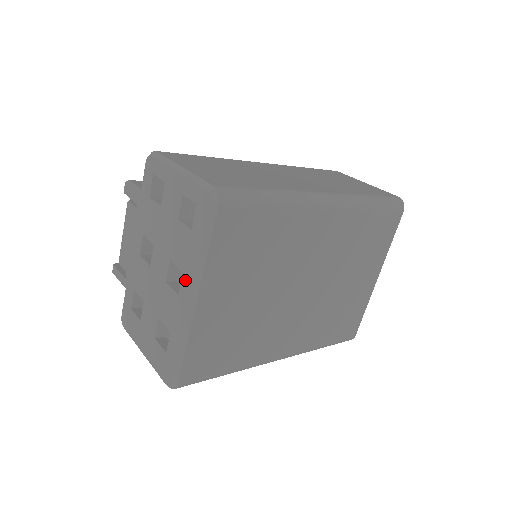
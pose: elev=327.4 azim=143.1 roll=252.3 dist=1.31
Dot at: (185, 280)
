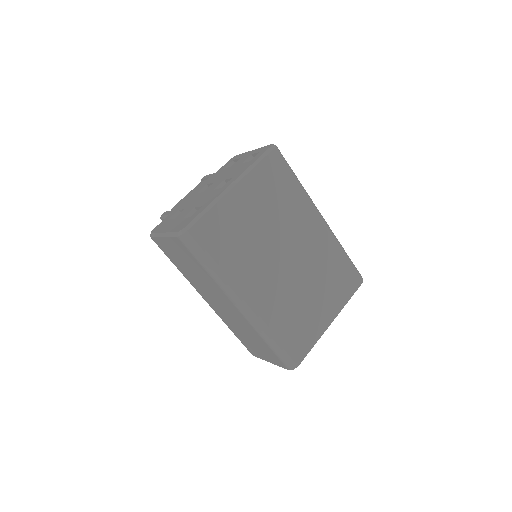
Dot at: (232, 179)
